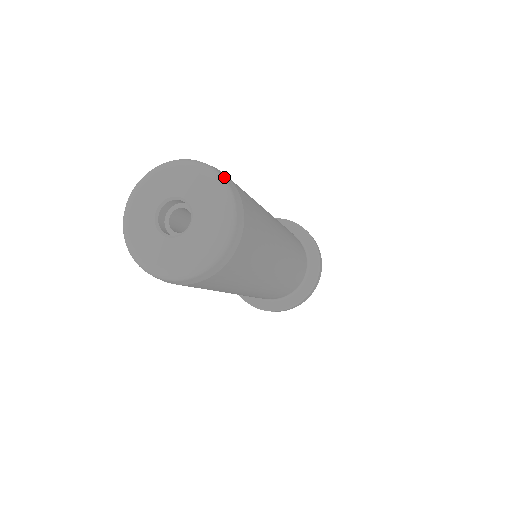
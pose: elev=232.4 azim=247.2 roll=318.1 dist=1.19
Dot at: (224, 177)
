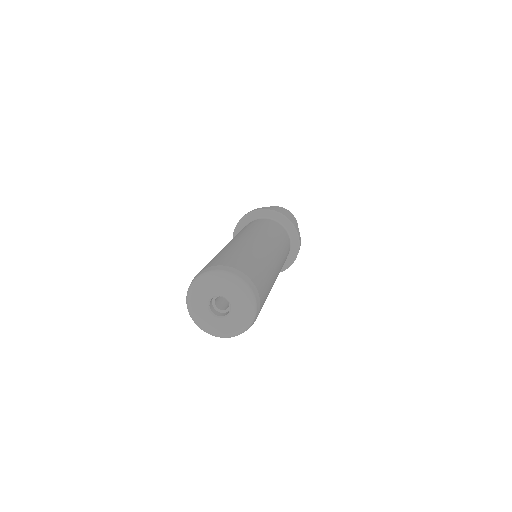
Dot at: (252, 290)
